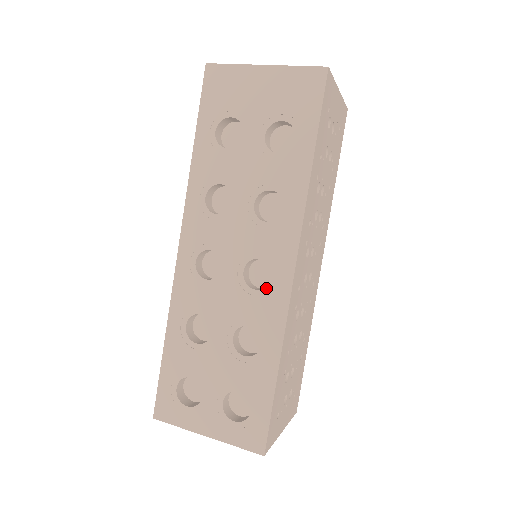
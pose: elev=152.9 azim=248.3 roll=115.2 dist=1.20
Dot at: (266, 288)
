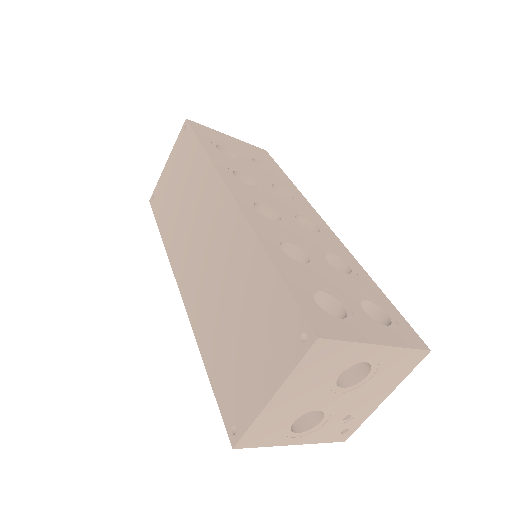
Dot at: (320, 232)
